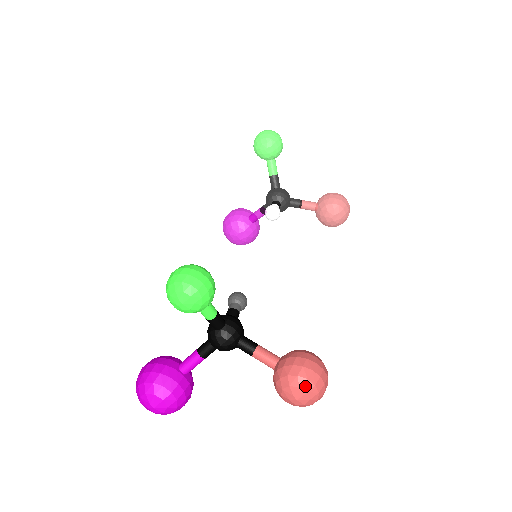
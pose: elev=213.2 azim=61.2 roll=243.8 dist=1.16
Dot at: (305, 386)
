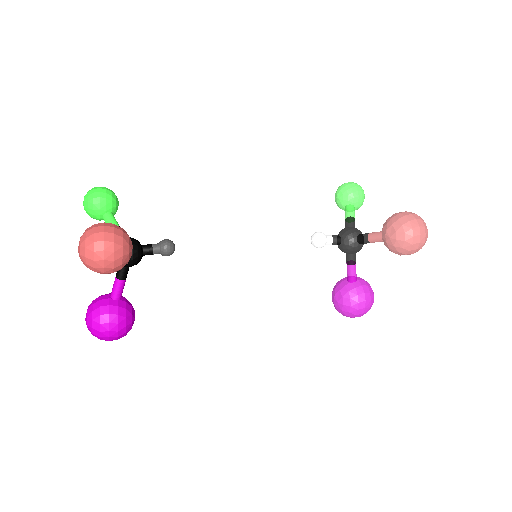
Dot at: (83, 234)
